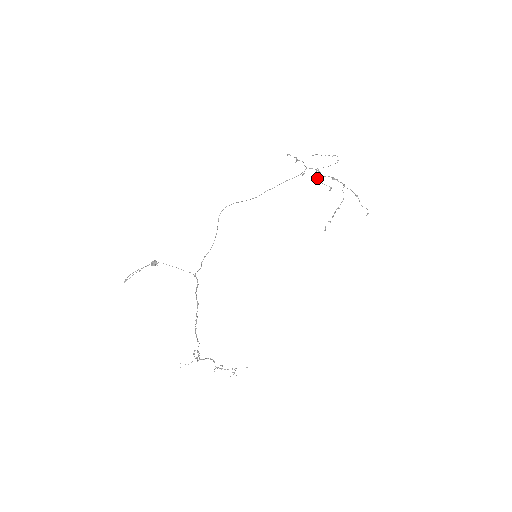
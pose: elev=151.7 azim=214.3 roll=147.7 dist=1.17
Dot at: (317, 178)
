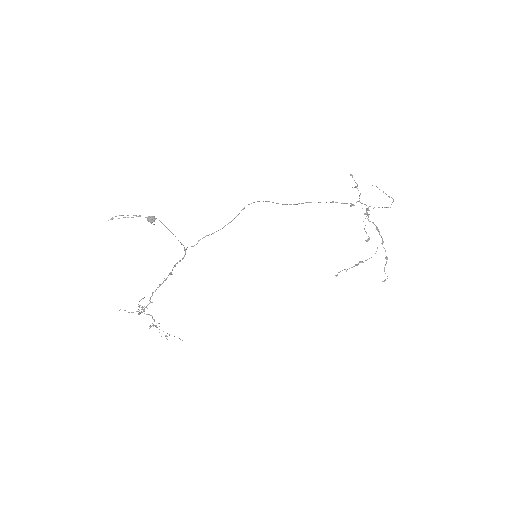
Dot at: occluded
